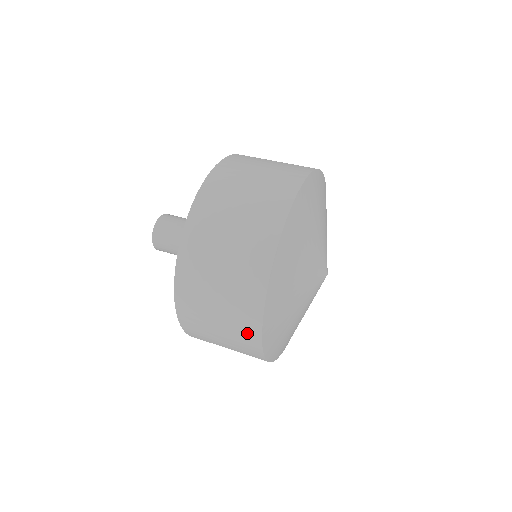
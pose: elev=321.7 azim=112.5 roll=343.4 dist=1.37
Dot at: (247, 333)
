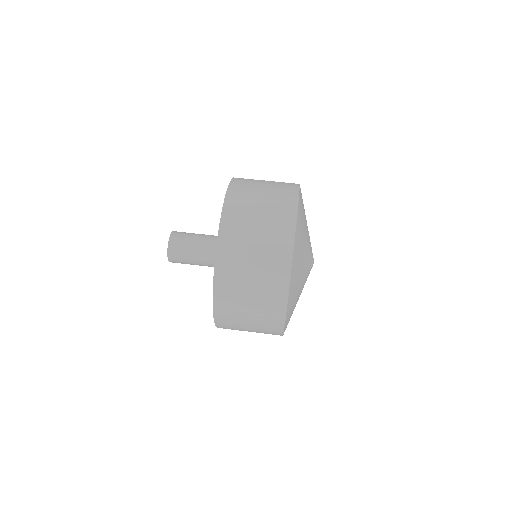
Dot at: (278, 277)
